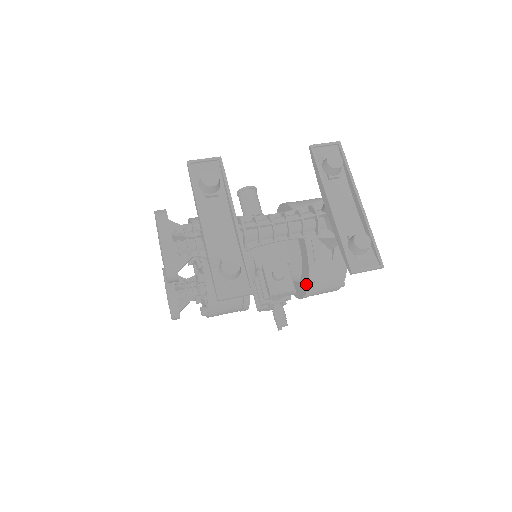
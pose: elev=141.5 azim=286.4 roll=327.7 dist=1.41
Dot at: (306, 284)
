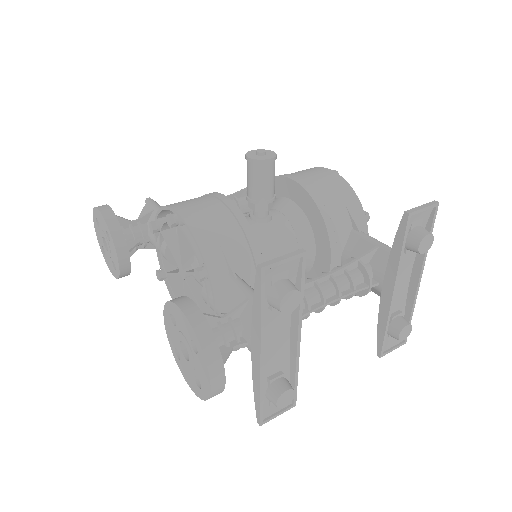
Dot at: occluded
